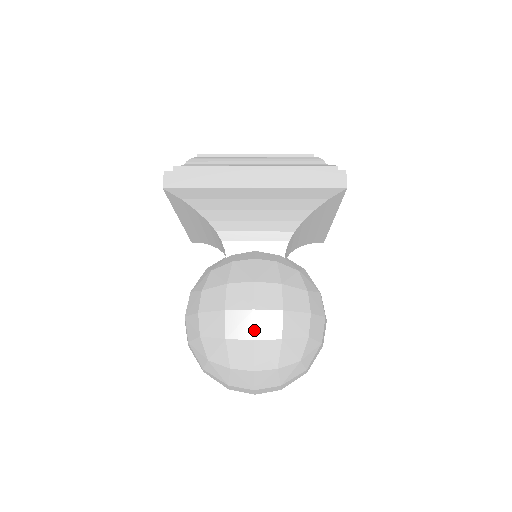
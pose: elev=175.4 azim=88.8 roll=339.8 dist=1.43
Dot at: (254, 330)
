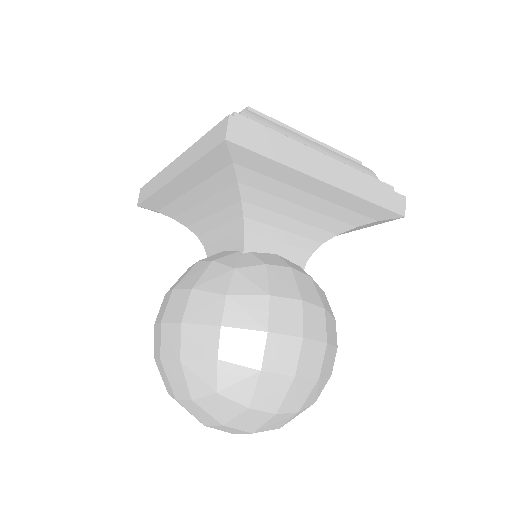
Dot at: (298, 364)
